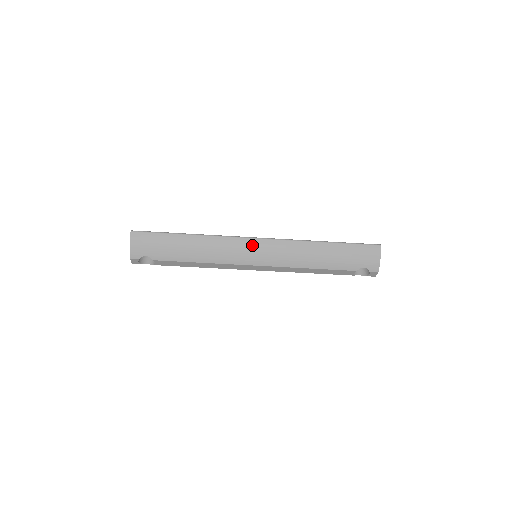
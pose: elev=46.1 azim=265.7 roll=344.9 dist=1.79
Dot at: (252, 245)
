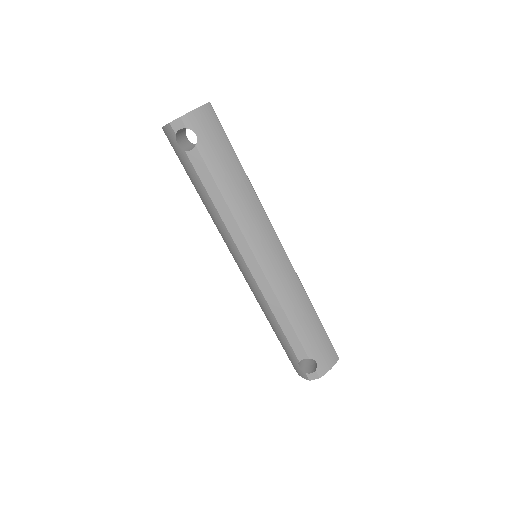
Dot at: (274, 242)
